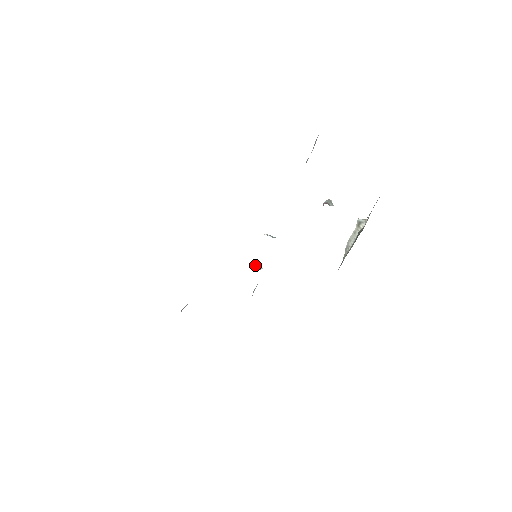
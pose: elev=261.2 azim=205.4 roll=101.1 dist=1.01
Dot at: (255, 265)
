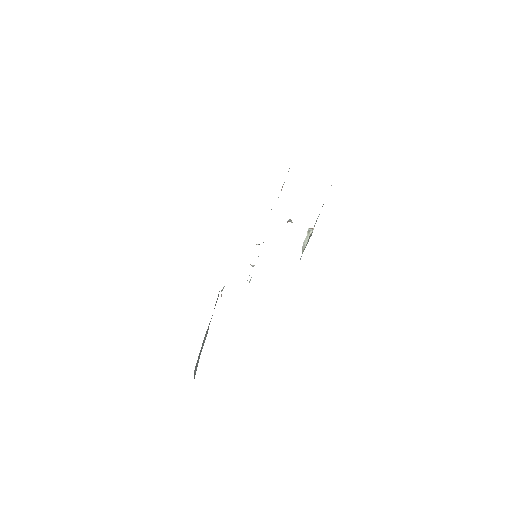
Dot at: (250, 264)
